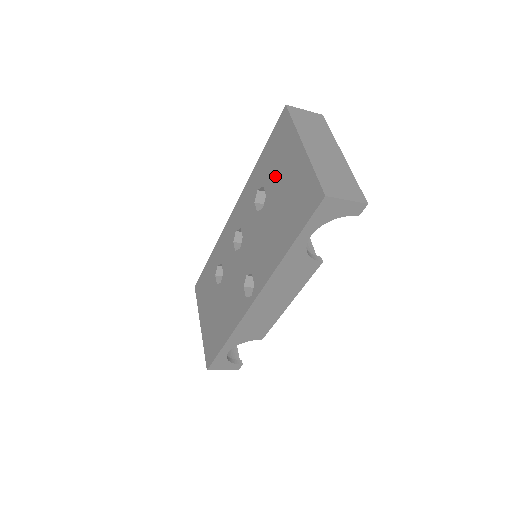
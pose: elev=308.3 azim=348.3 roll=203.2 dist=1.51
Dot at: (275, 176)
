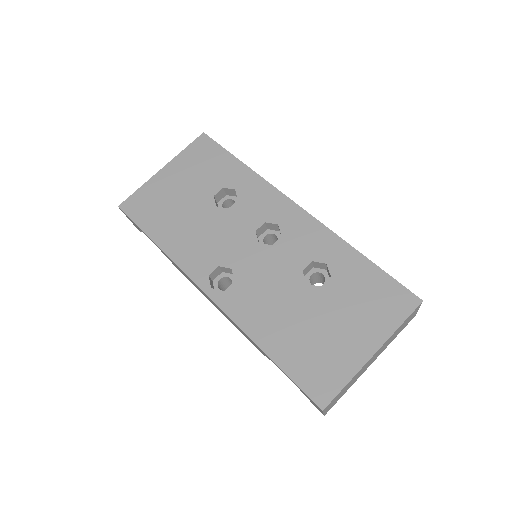
Dot at: (342, 302)
